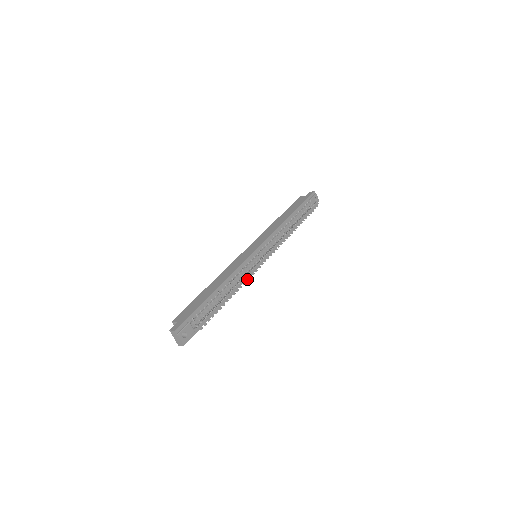
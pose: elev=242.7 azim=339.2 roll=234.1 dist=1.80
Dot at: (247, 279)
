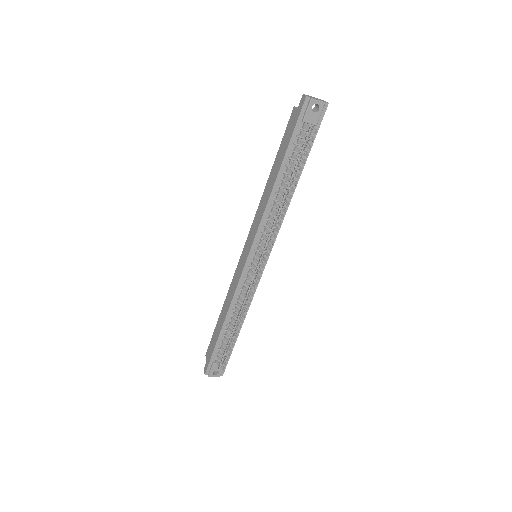
Dot at: (248, 304)
